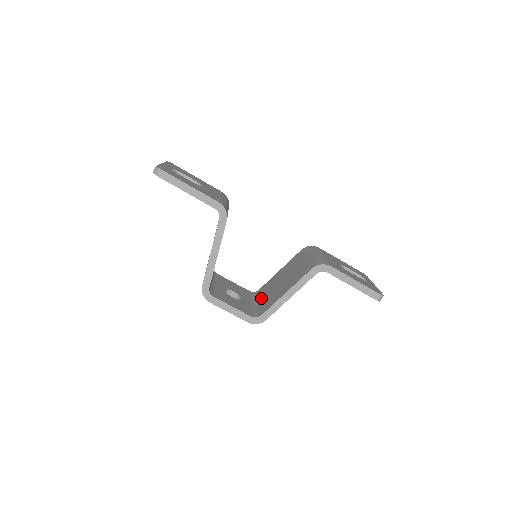
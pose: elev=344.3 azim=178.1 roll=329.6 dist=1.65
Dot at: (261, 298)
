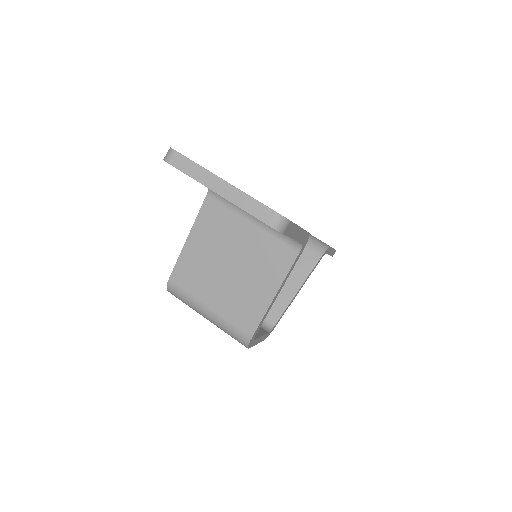
Dot at: occluded
